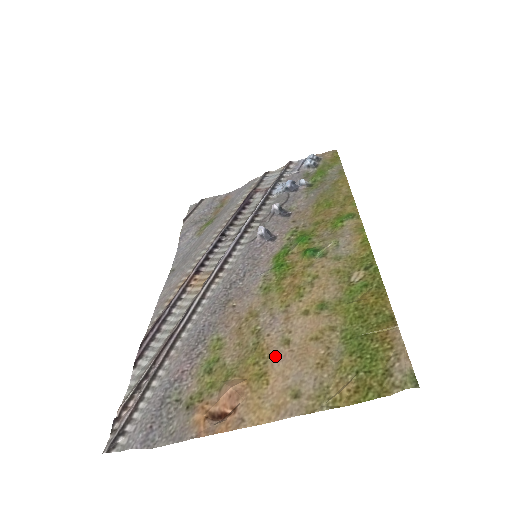
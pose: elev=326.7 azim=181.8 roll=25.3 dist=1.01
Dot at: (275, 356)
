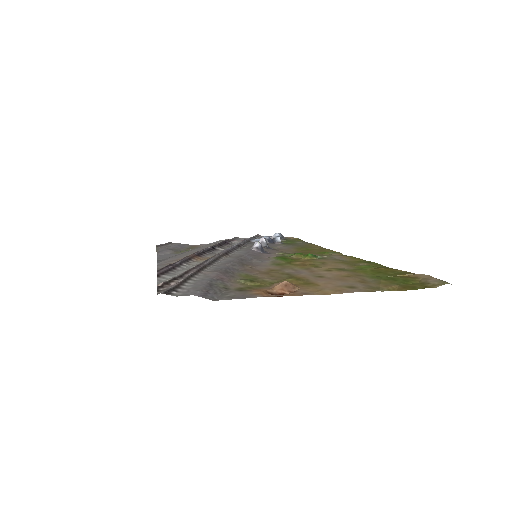
Dot at: (315, 279)
